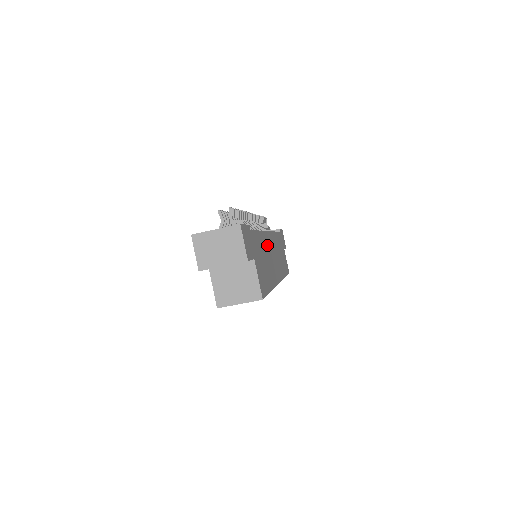
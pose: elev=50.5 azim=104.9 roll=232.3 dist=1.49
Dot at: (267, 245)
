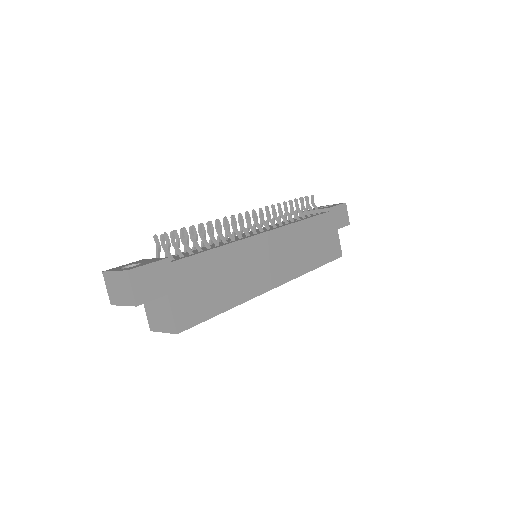
Dot at: (245, 254)
